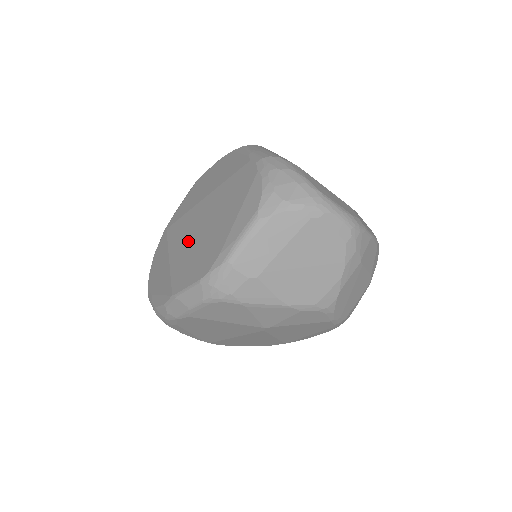
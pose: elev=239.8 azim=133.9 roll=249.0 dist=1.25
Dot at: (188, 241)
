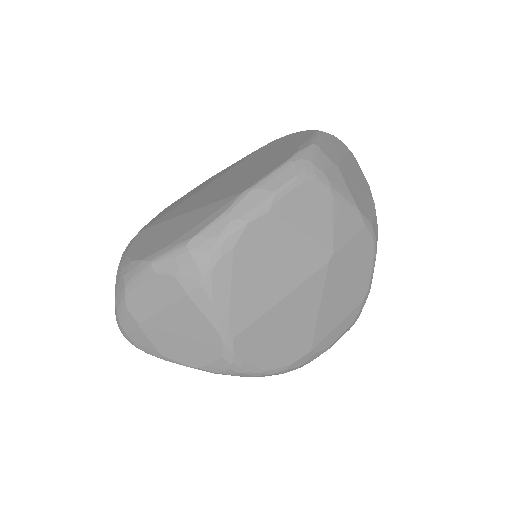
Dot at: (219, 189)
